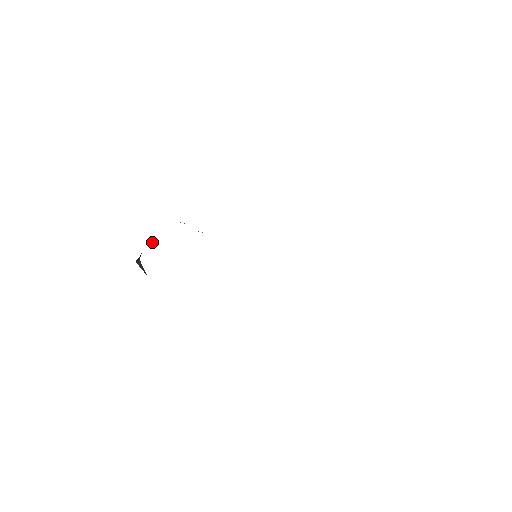
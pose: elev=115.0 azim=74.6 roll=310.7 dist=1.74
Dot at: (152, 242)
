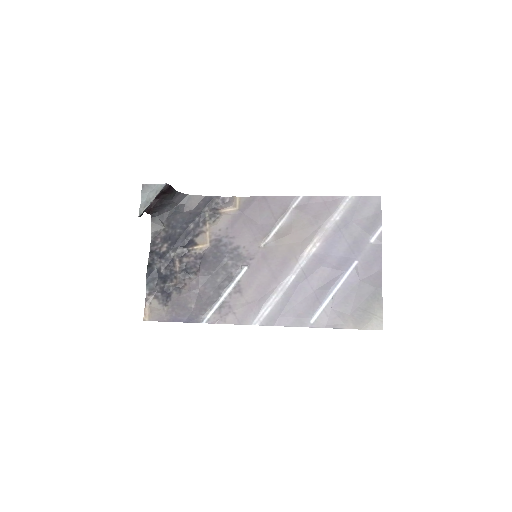
Dot at: (160, 220)
